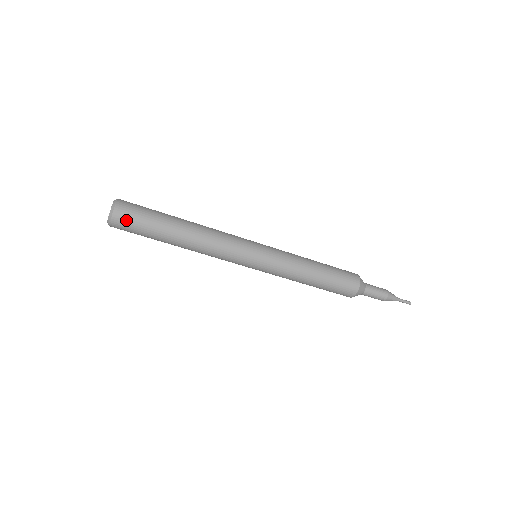
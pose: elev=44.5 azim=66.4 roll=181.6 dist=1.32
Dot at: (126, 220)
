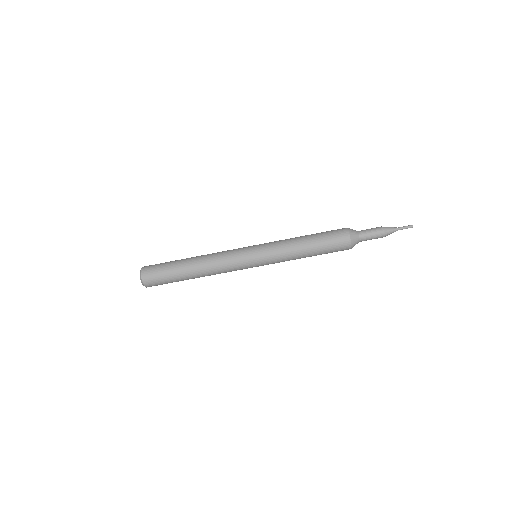
Dot at: (151, 273)
